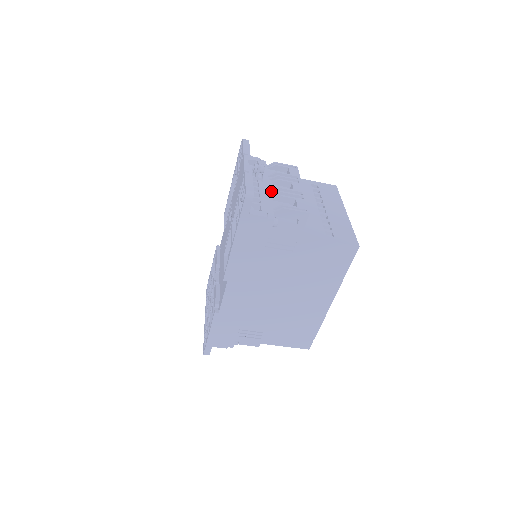
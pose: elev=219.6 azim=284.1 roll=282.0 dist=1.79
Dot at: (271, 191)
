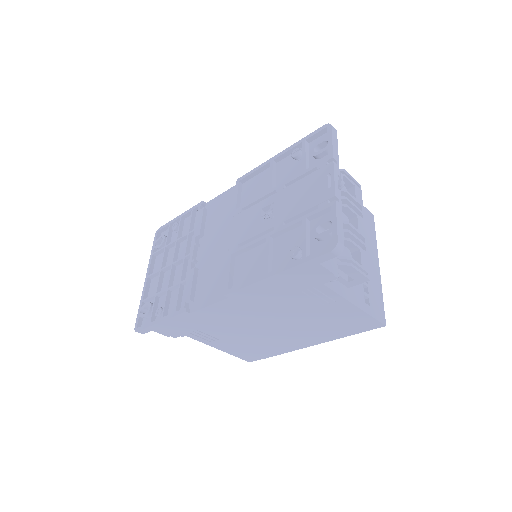
Dot at: occluded
